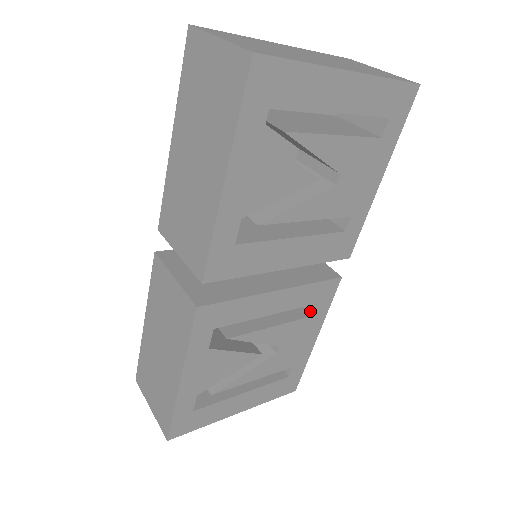
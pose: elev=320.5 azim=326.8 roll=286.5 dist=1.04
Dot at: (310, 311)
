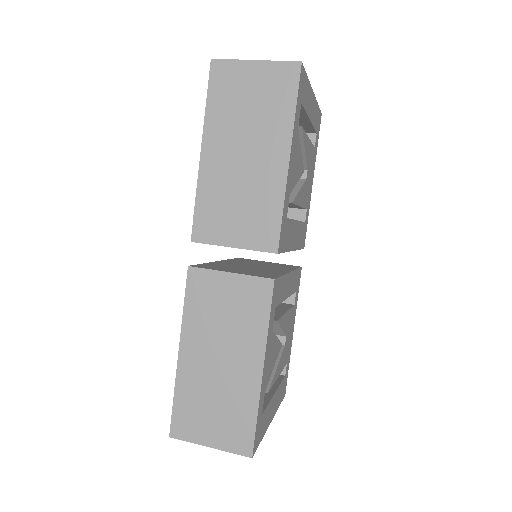
Dot at: (291, 302)
